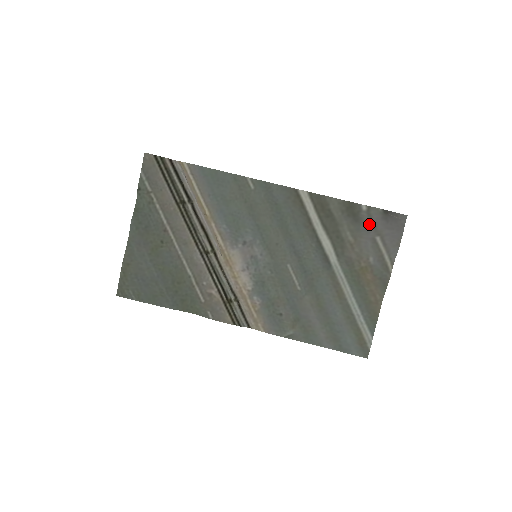
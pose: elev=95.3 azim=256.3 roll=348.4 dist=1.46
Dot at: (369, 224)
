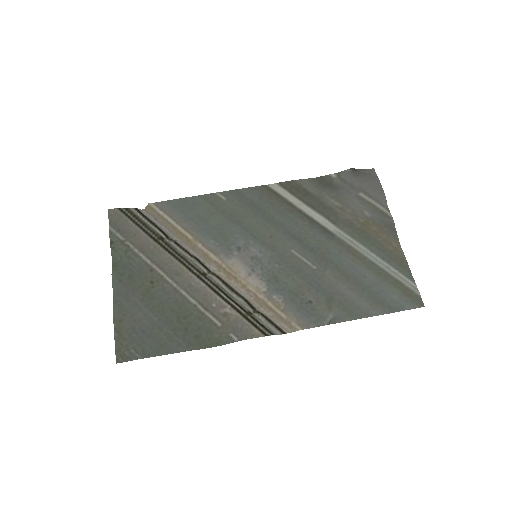
Dot at: (346, 186)
